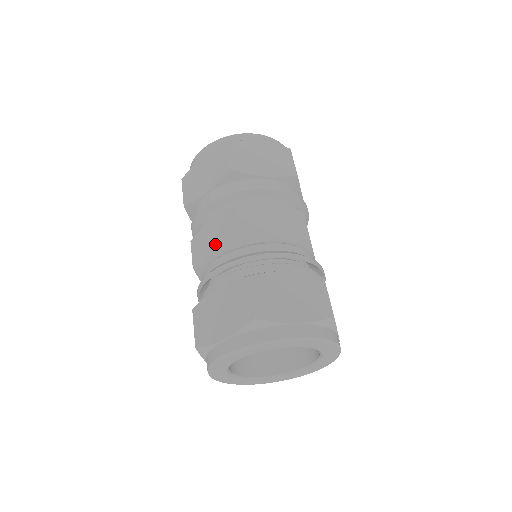
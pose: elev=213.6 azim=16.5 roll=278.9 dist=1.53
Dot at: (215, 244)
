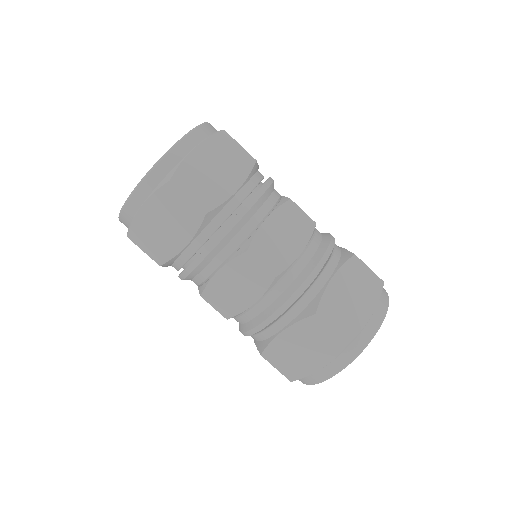
Dot at: (243, 293)
